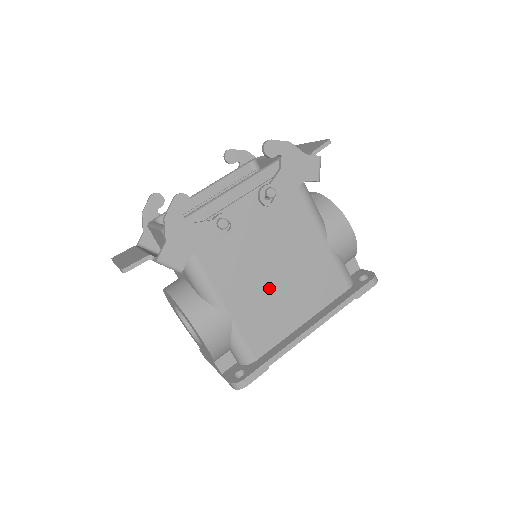
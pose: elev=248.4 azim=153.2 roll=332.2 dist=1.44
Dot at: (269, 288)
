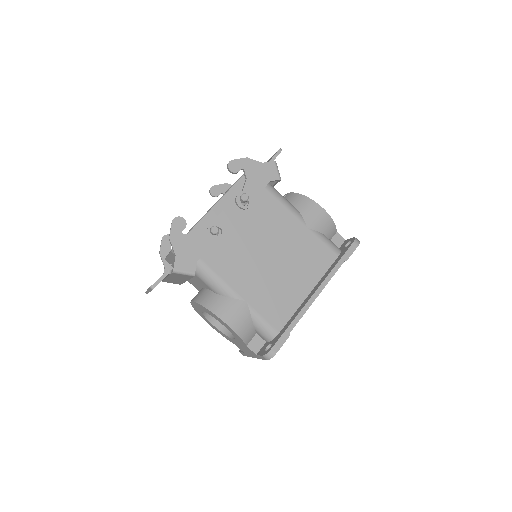
Dot at: (270, 272)
